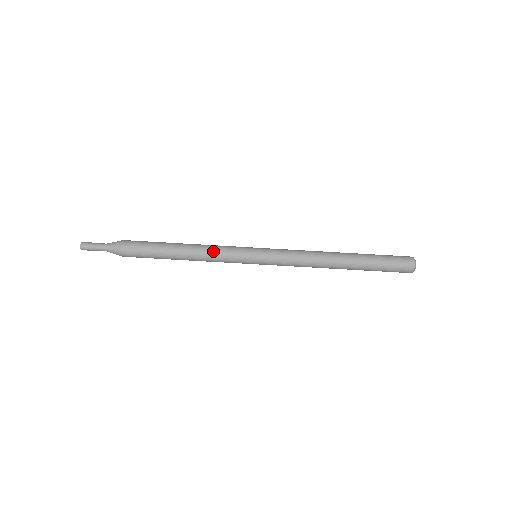
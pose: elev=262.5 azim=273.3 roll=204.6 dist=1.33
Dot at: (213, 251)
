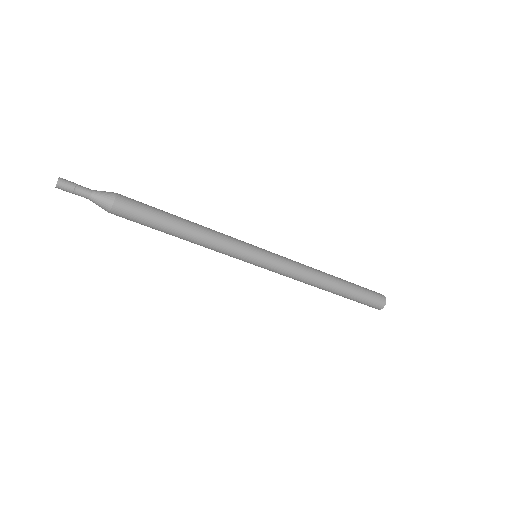
Dot at: (213, 249)
